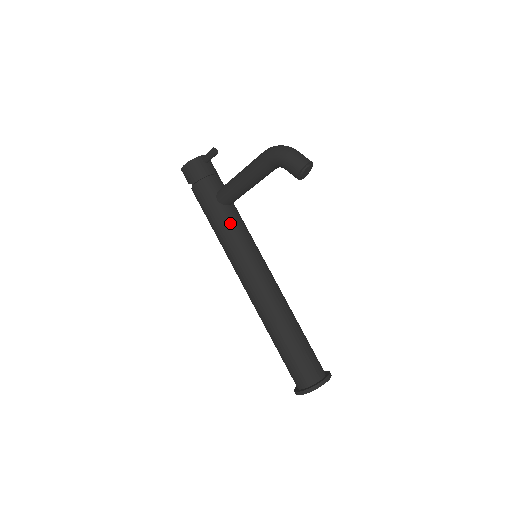
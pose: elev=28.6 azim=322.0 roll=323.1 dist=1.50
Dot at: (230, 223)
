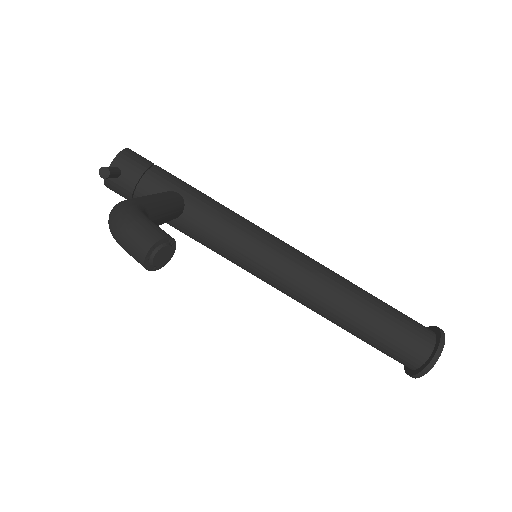
Dot at: (198, 236)
